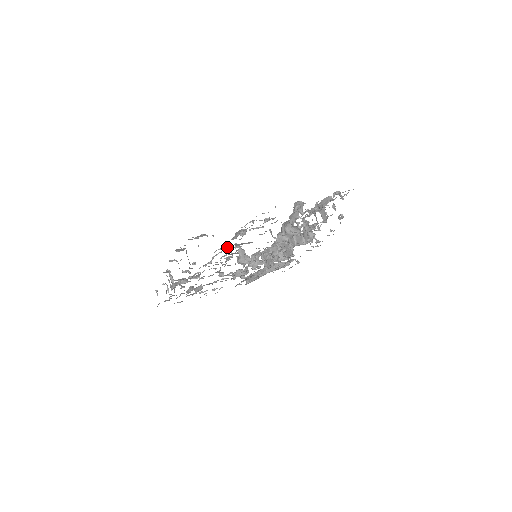
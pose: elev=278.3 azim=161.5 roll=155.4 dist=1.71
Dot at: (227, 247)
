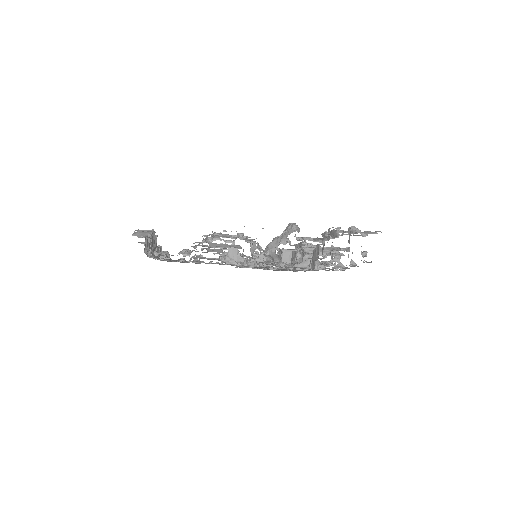
Dot at: occluded
